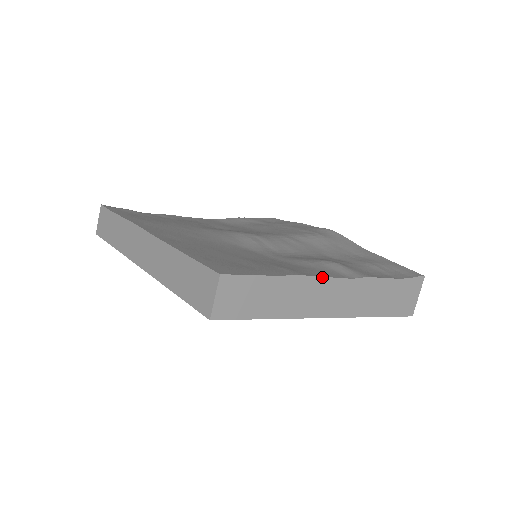
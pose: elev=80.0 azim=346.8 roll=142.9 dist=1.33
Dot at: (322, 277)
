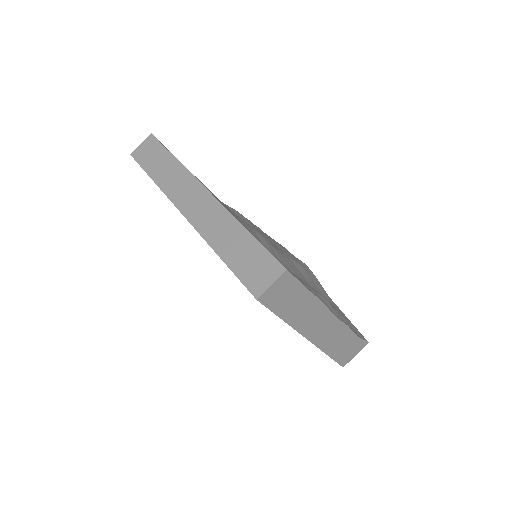
Dot at: (328, 308)
